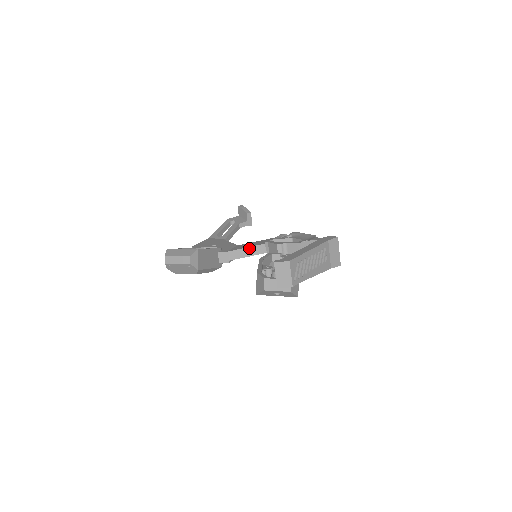
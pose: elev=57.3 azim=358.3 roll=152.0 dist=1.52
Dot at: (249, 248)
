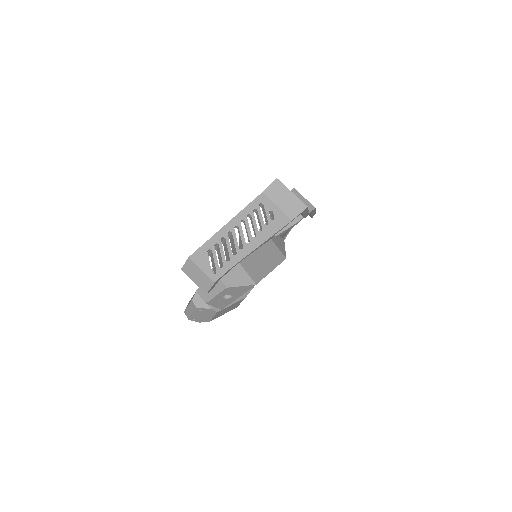
Dot at: occluded
